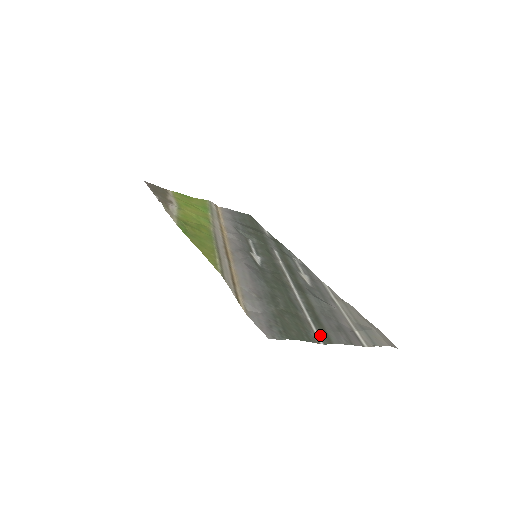
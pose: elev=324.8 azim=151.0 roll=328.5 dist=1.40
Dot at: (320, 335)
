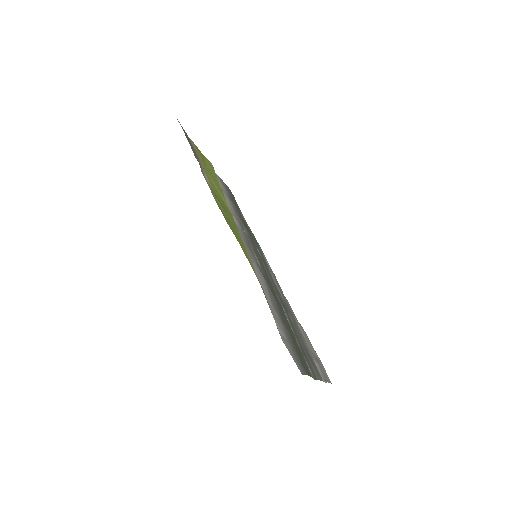
Dot at: (309, 368)
